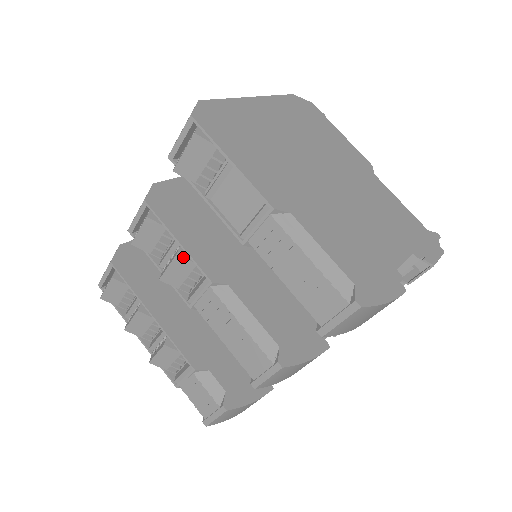
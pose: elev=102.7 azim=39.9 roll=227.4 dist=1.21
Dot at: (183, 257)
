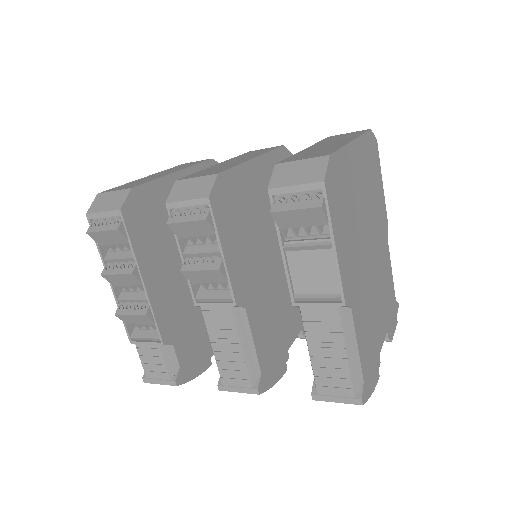
Dot at: (222, 273)
